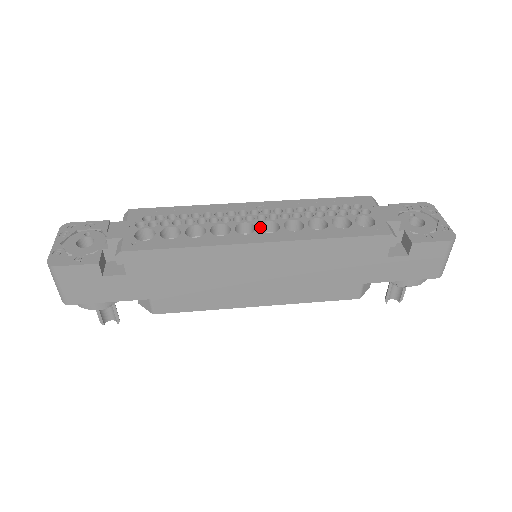
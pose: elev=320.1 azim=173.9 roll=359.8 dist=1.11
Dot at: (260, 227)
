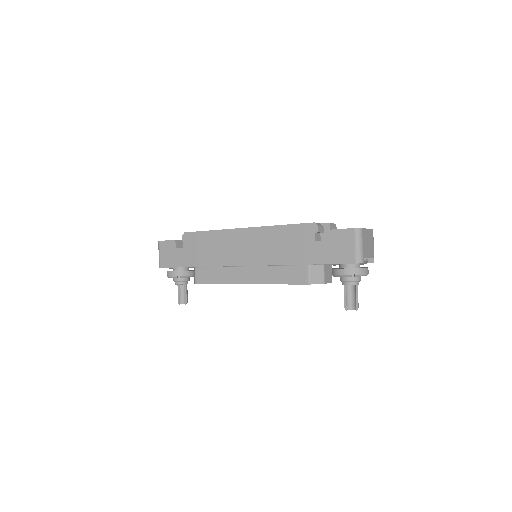
Dot at: occluded
